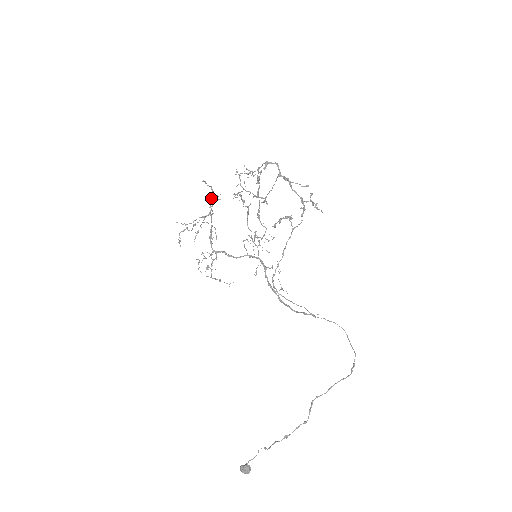
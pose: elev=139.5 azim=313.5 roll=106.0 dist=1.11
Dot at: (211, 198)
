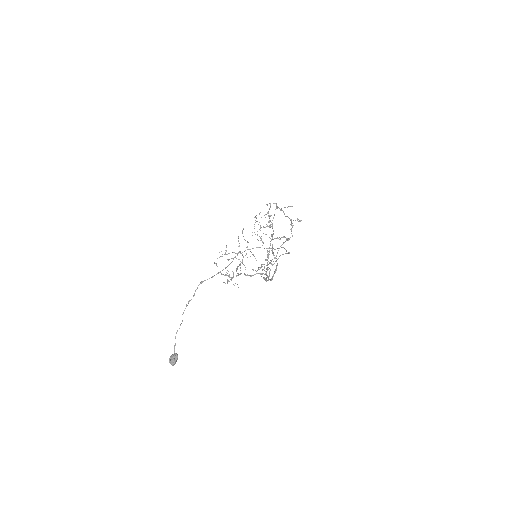
Dot at: occluded
